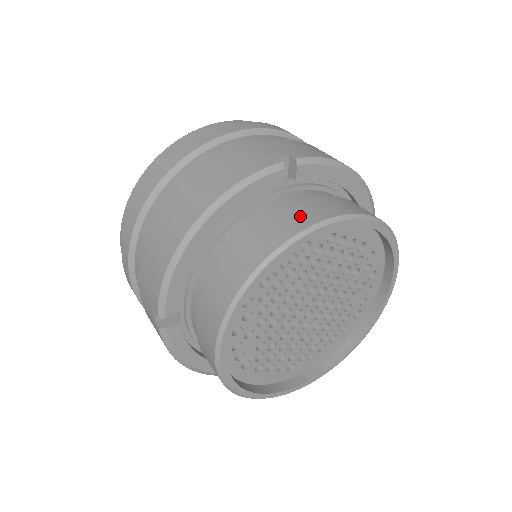
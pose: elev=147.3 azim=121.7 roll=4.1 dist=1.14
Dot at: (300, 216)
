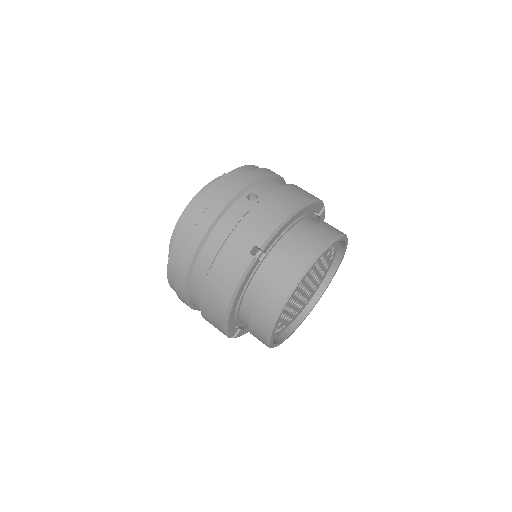
Dot at: (280, 286)
